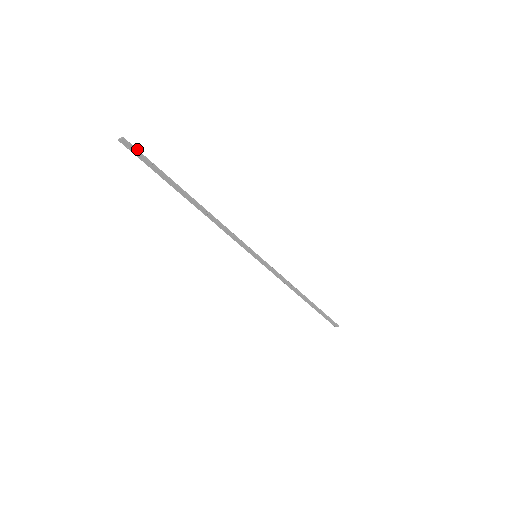
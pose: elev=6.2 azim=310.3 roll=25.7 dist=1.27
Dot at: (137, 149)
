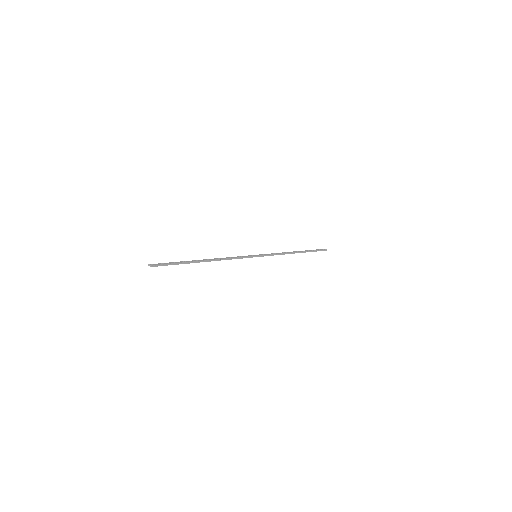
Dot at: (162, 264)
